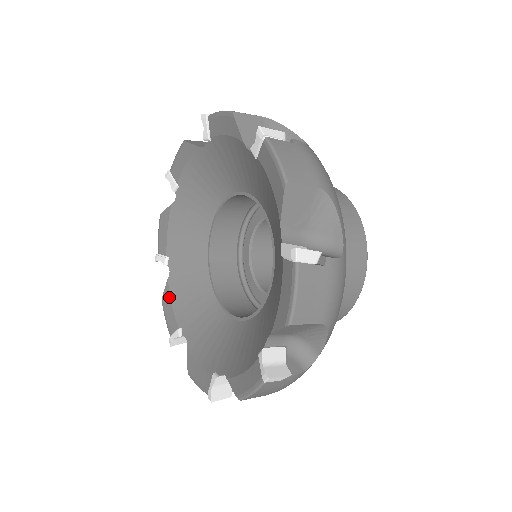
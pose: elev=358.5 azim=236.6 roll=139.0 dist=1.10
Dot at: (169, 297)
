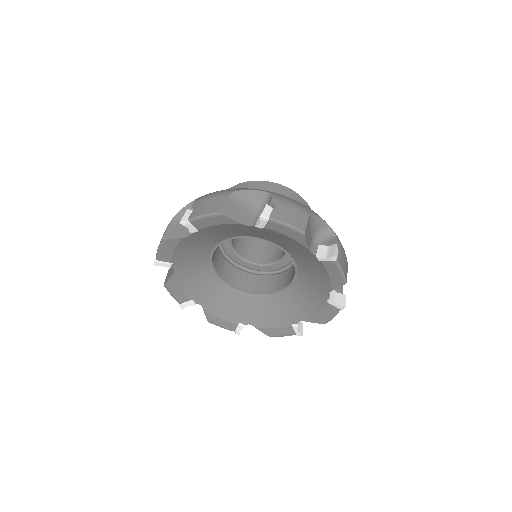
Dot at: (175, 284)
